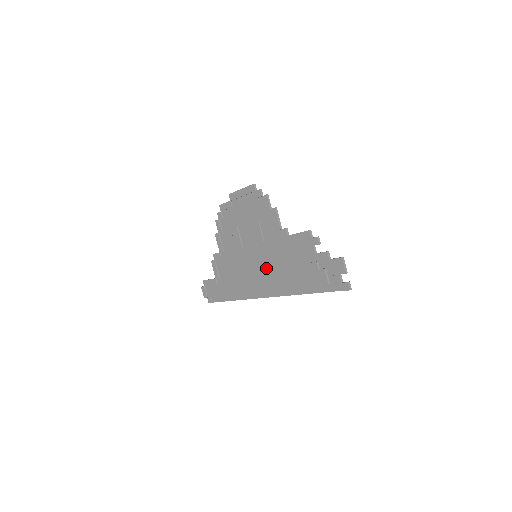
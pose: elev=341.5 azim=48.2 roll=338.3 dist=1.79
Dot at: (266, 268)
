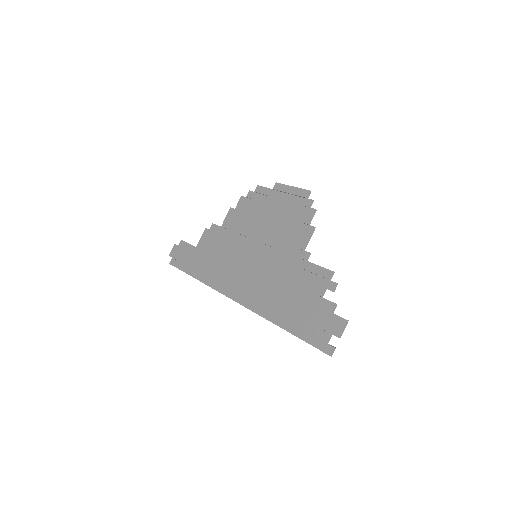
Dot at: (257, 274)
